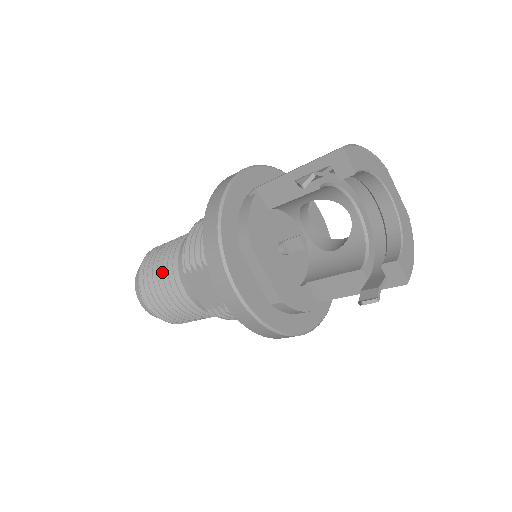
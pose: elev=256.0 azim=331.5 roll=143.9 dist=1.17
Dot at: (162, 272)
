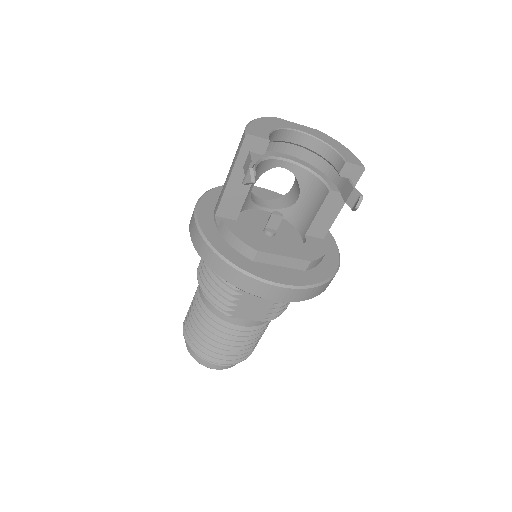
Dot at: (211, 333)
